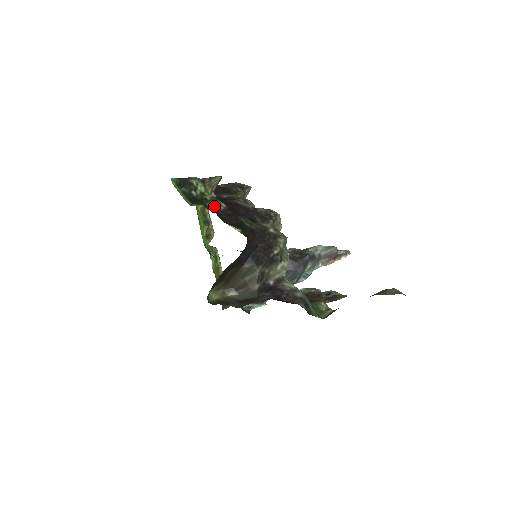
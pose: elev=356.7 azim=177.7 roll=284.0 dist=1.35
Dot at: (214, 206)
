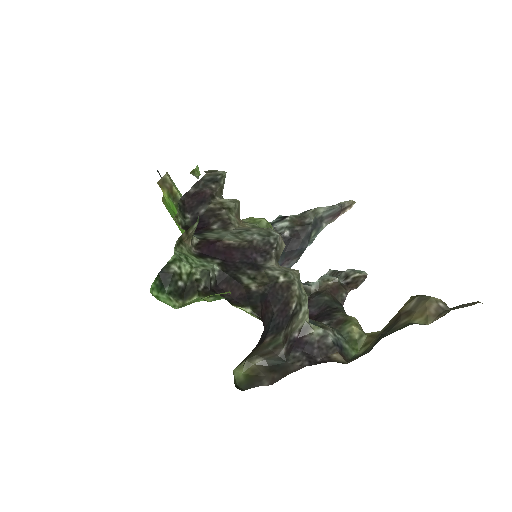
Dot at: (208, 283)
